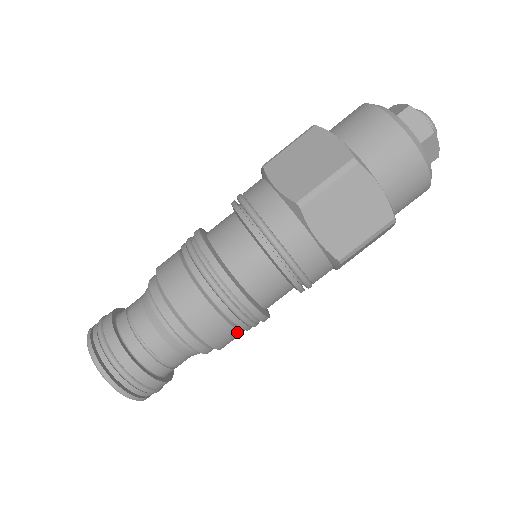
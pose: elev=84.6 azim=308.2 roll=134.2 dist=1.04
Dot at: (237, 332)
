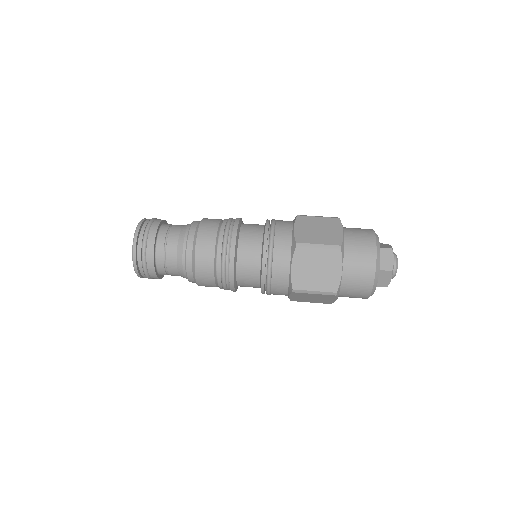
Dot at: (214, 282)
